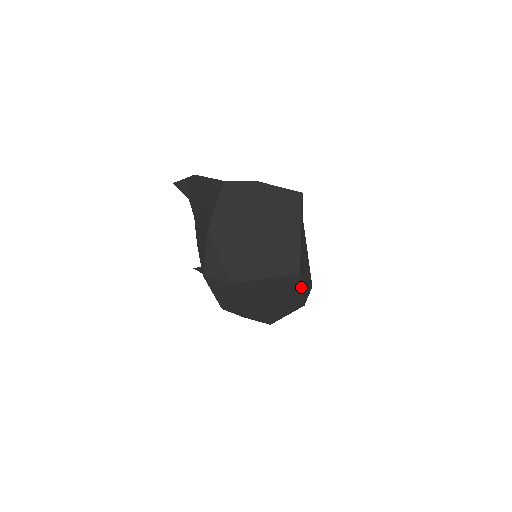
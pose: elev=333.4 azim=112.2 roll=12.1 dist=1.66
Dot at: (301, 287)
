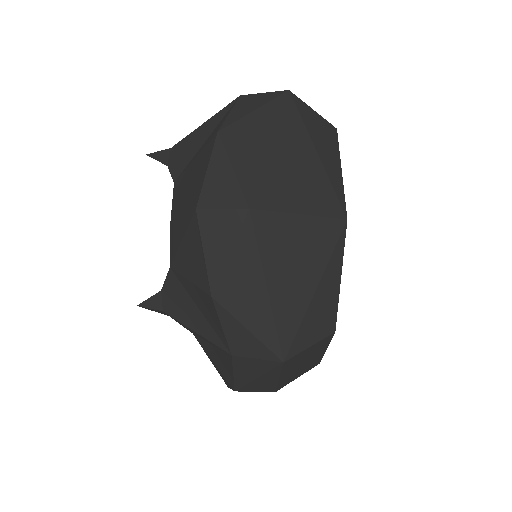
Dot at: (341, 265)
